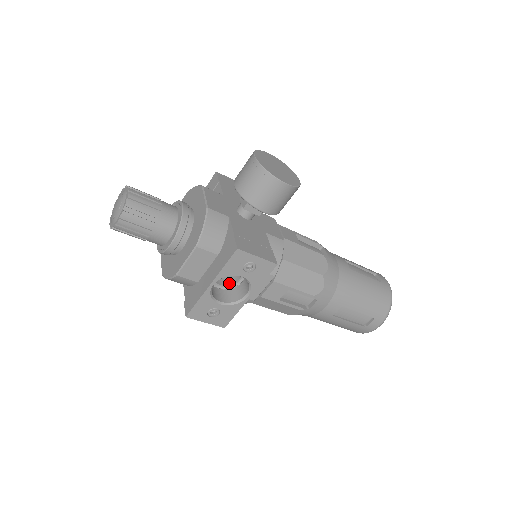
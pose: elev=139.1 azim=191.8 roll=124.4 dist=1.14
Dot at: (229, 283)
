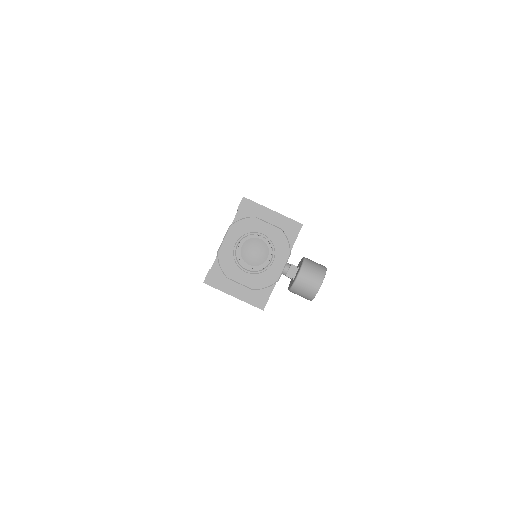
Dot at: occluded
